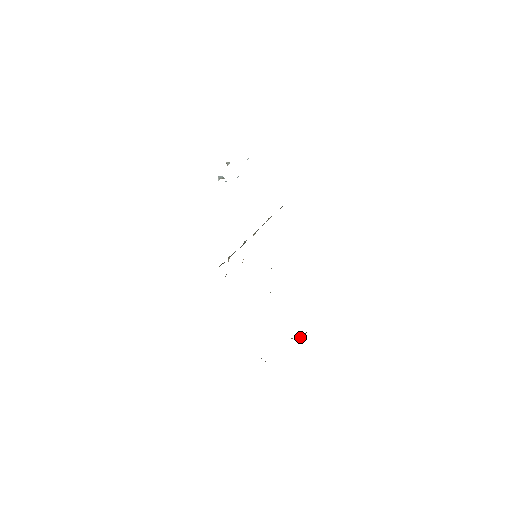
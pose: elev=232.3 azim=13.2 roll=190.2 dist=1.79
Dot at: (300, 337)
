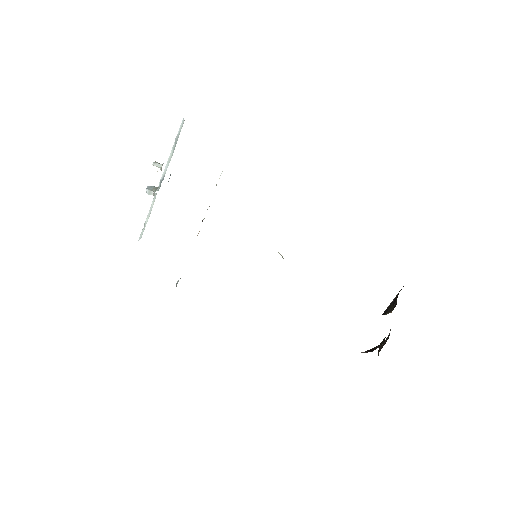
Dot at: (390, 304)
